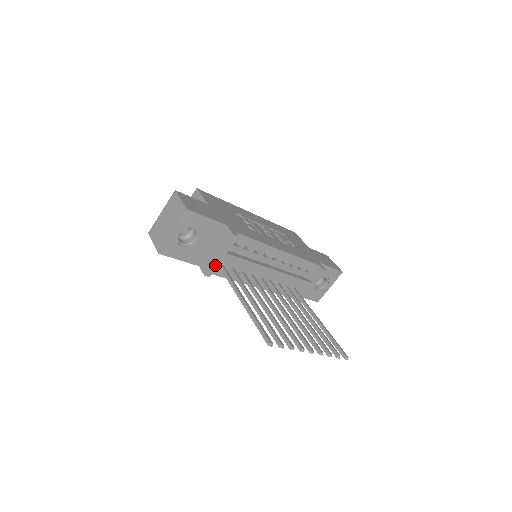
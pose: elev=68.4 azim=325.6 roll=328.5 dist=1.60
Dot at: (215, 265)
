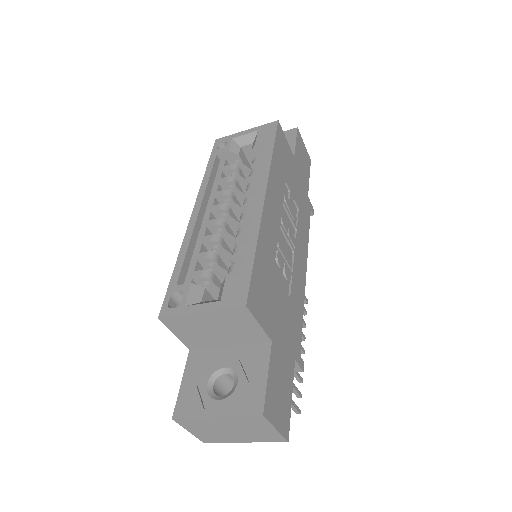
Dot at: occluded
